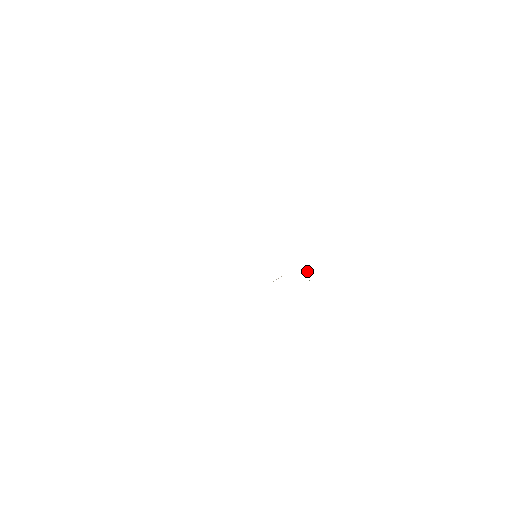
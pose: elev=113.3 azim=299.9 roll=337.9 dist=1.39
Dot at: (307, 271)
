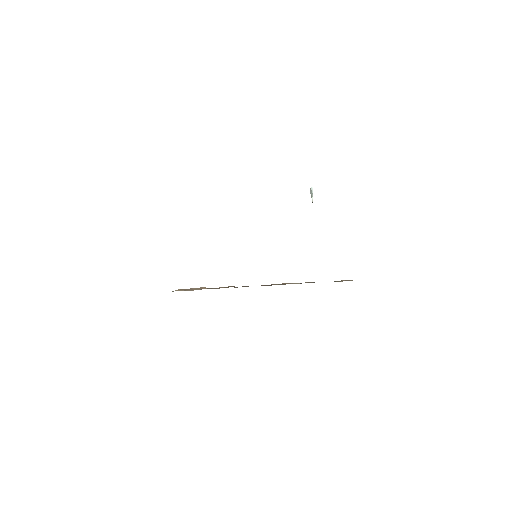
Dot at: (312, 195)
